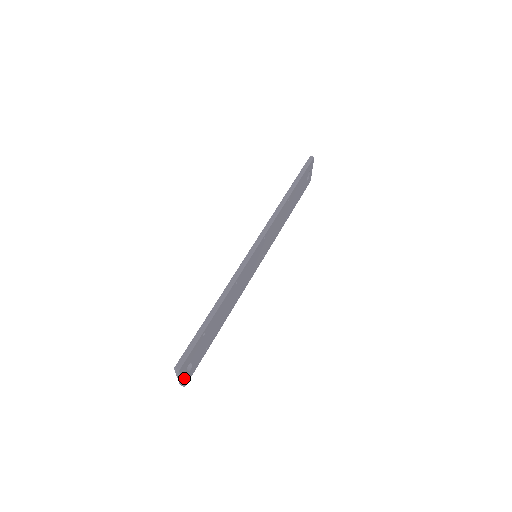
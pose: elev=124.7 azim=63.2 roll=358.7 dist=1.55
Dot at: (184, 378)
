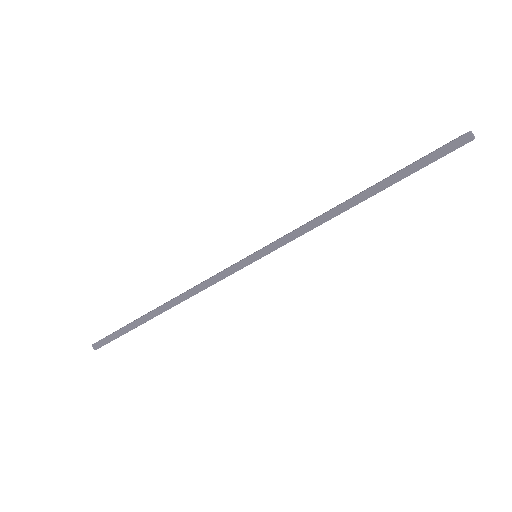
Dot at: occluded
